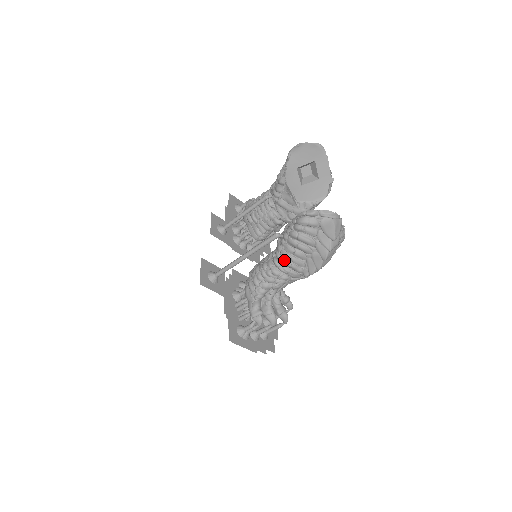
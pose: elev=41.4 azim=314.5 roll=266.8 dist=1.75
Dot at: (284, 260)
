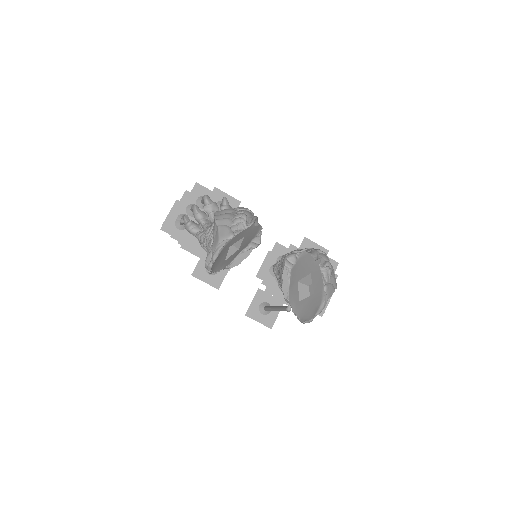
Dot at: occluded
